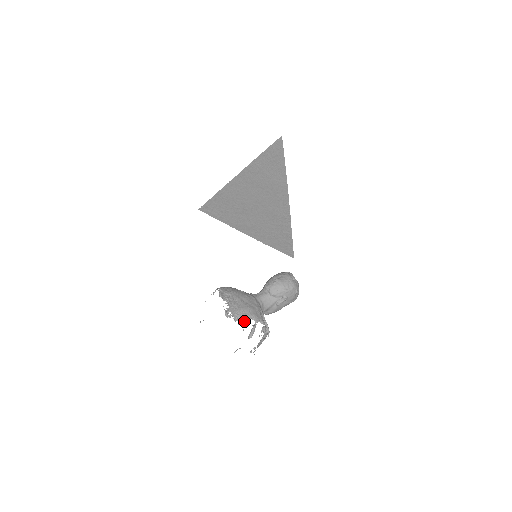
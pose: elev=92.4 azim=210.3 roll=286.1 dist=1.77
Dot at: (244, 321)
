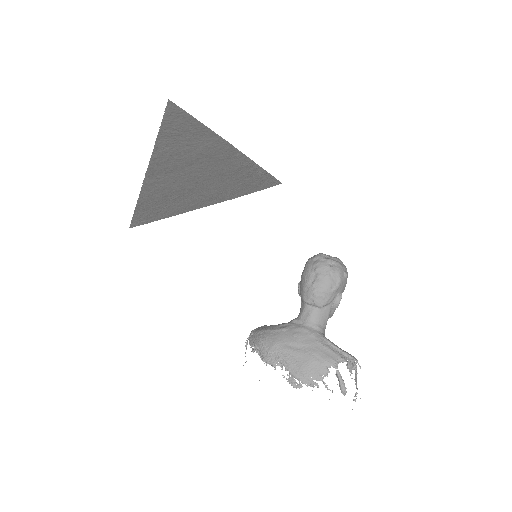
Dot at: (322, 379)
